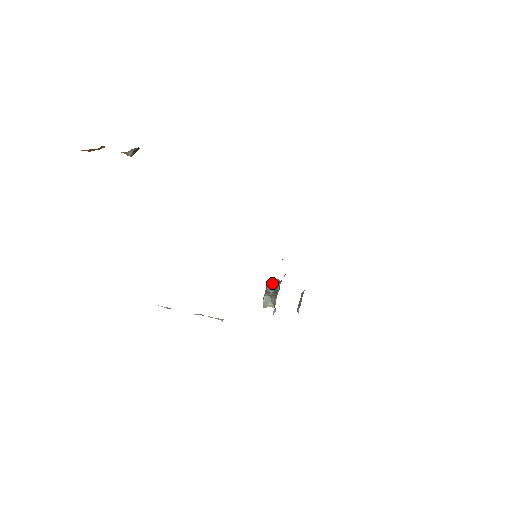
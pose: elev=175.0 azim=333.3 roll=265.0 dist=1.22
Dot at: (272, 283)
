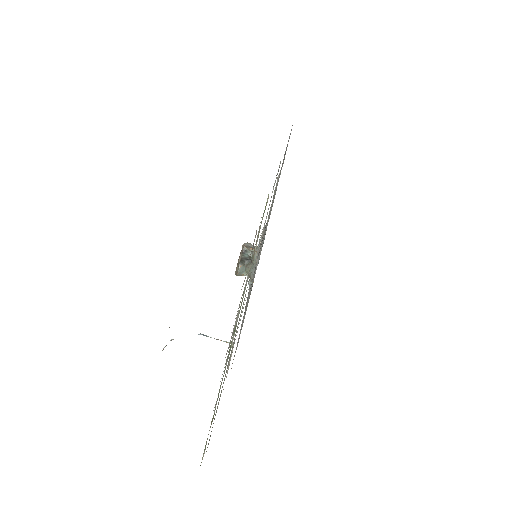
Dot at: (247, 251)
